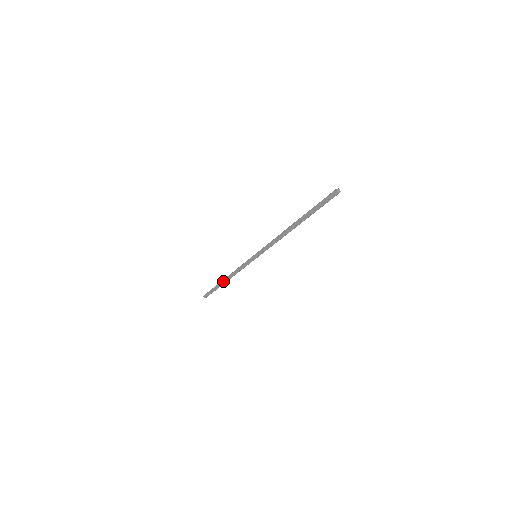
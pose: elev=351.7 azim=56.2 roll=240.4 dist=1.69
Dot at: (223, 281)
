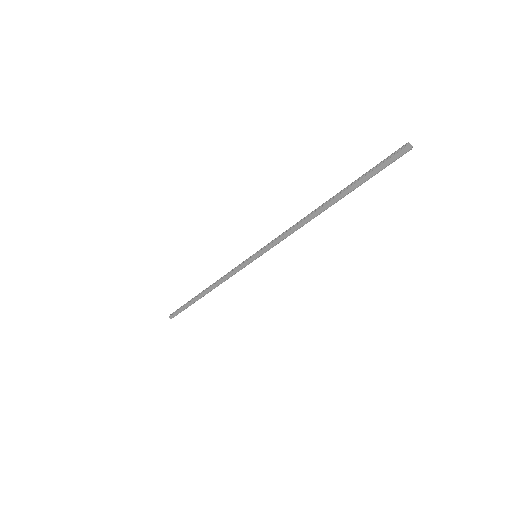
Dot at: (202, 295)
